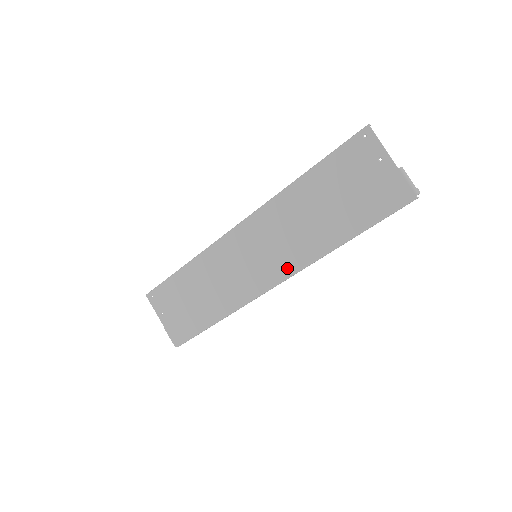
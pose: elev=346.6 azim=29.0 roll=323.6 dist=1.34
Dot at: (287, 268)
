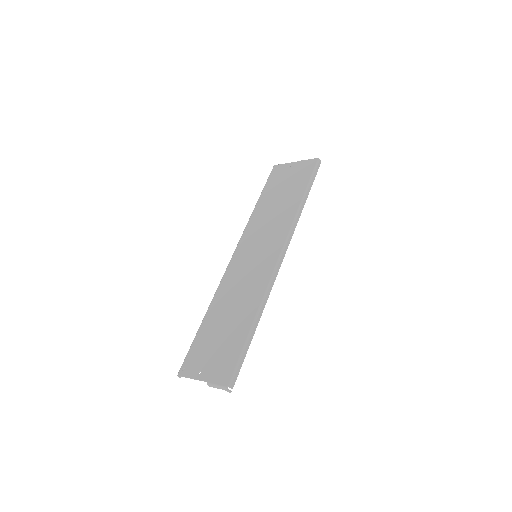
Dot at: (281, 239)
